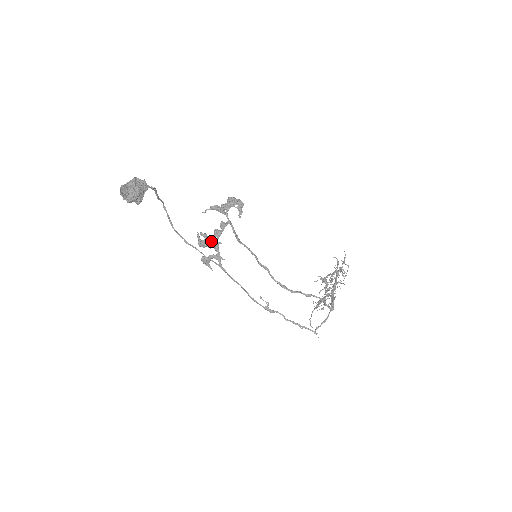
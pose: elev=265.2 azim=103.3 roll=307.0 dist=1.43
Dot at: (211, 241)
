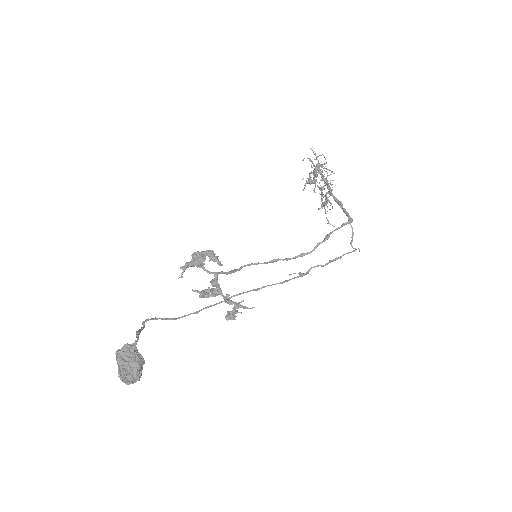
Dot at: (215, 295)
